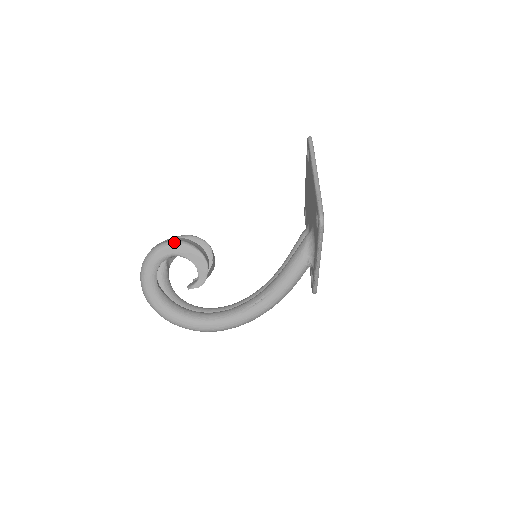
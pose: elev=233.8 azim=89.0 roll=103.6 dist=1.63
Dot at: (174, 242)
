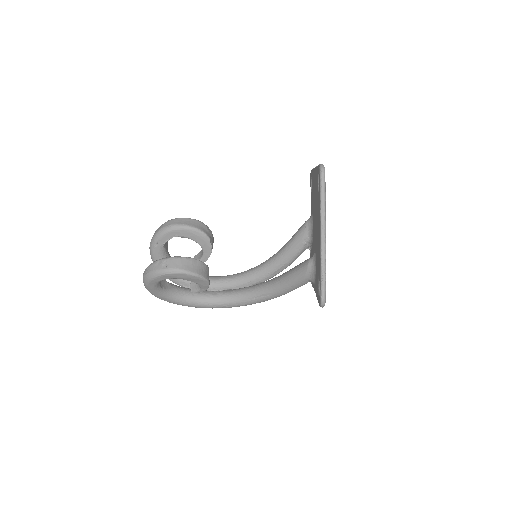
Dot at: (173, 272)
